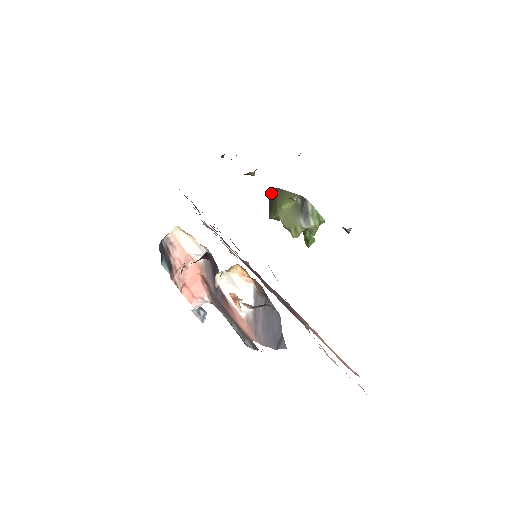
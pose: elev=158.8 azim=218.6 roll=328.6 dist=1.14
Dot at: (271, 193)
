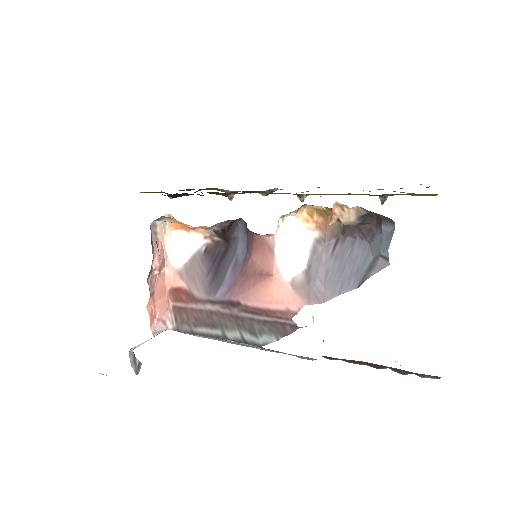
Dot at: occluded
